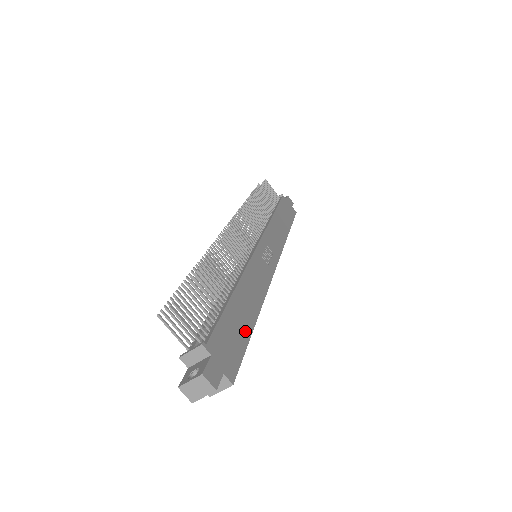
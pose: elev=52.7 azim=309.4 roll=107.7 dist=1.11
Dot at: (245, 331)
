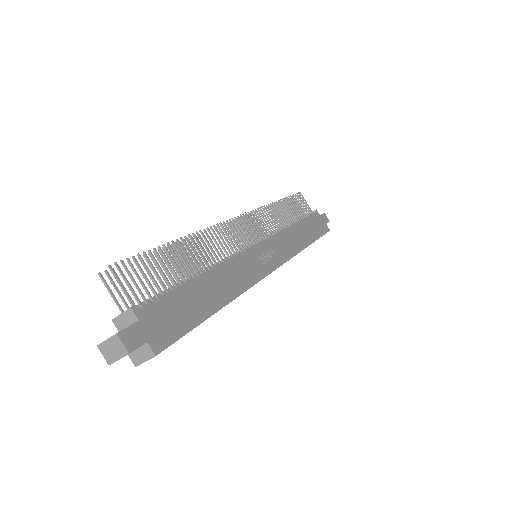
Dot at: (199, 313)
